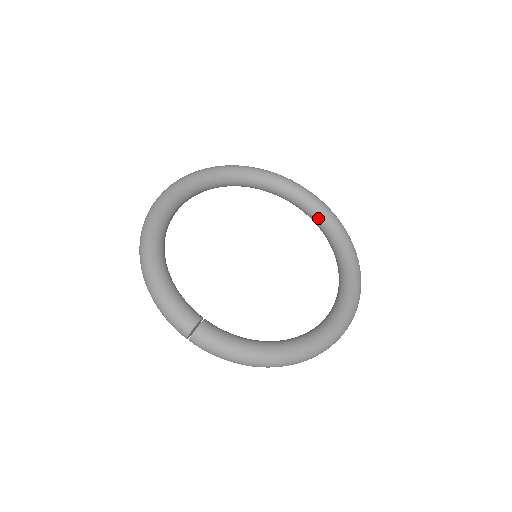
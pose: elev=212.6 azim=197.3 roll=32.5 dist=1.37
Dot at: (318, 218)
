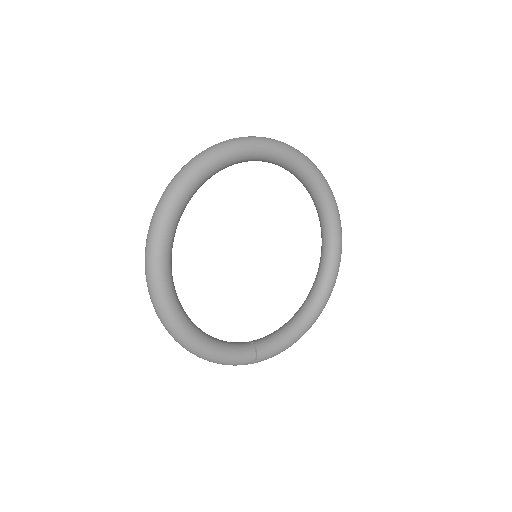
Dot at: (286, 167)
